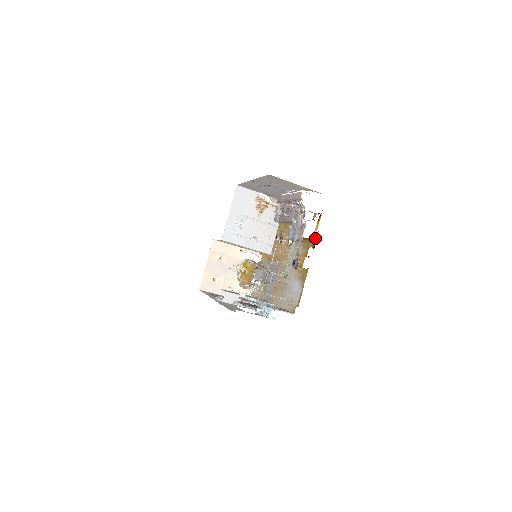
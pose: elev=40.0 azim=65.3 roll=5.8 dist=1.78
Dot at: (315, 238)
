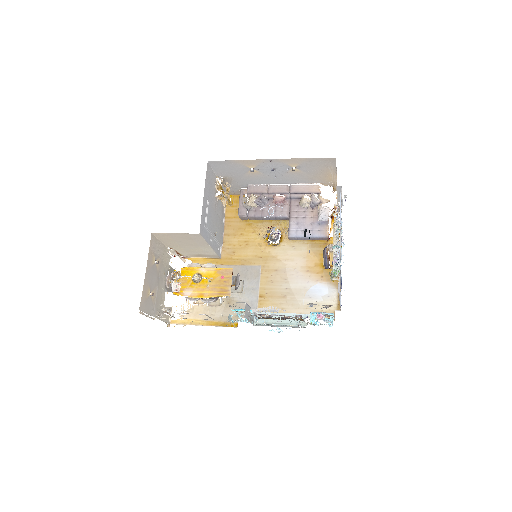
Dot at: occluded
